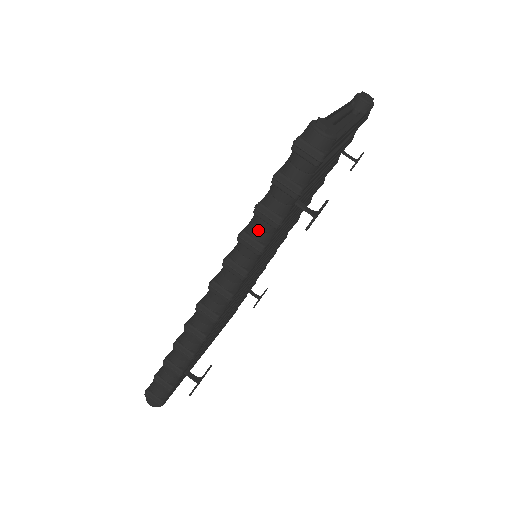
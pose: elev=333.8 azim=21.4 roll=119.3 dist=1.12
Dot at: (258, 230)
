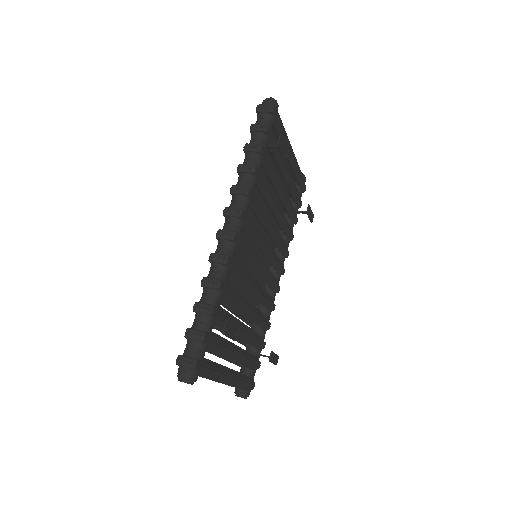
Dot at: (249, 159)
